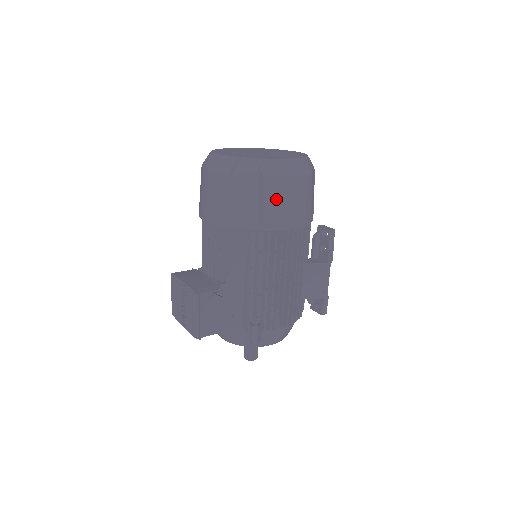
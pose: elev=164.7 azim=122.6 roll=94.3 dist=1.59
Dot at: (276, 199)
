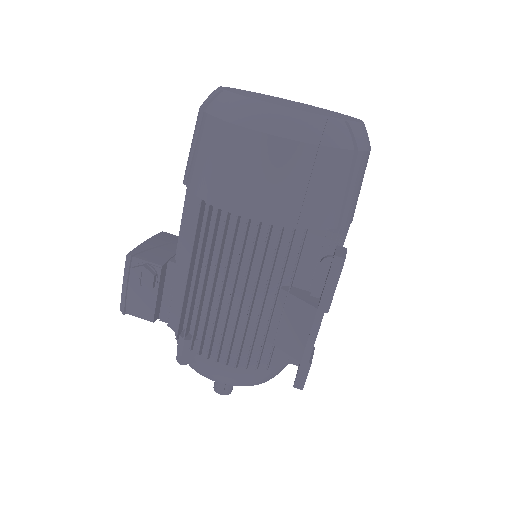
Dot at: (232, 161)
